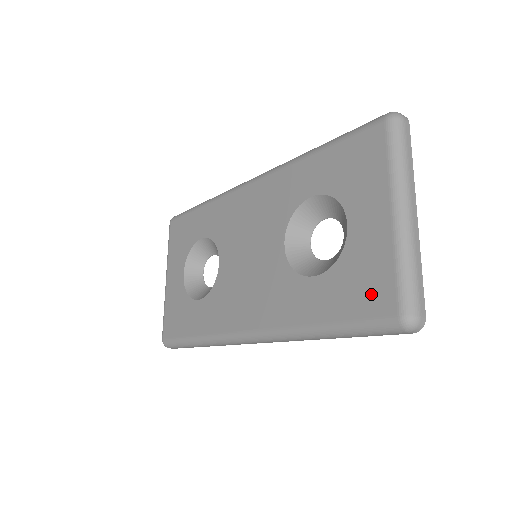
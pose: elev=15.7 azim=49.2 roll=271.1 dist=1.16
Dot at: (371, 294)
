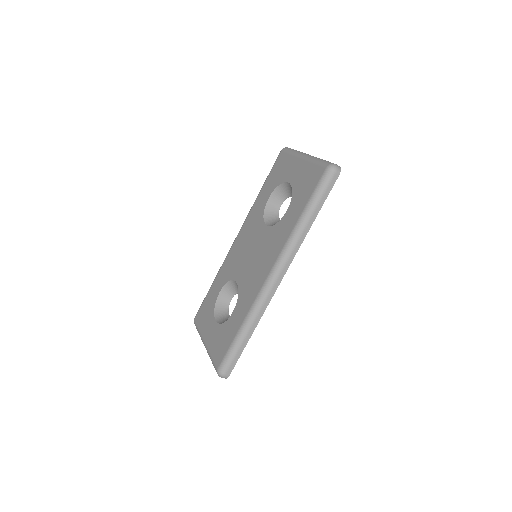
Dot at: (312, 179)
